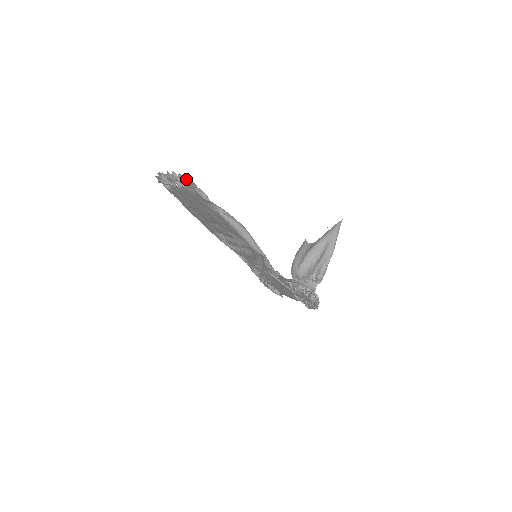
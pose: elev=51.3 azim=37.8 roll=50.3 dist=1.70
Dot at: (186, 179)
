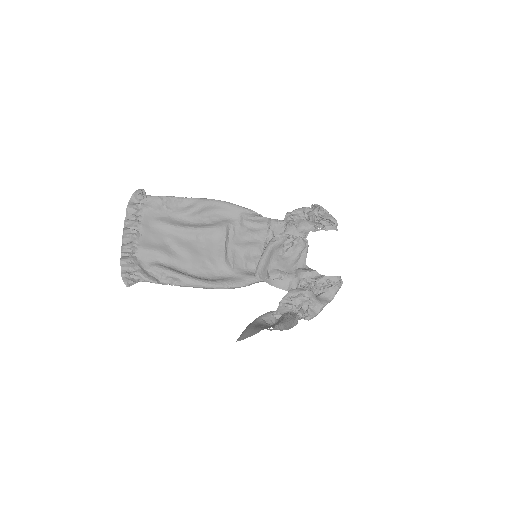
Dot at: (126, 275)
